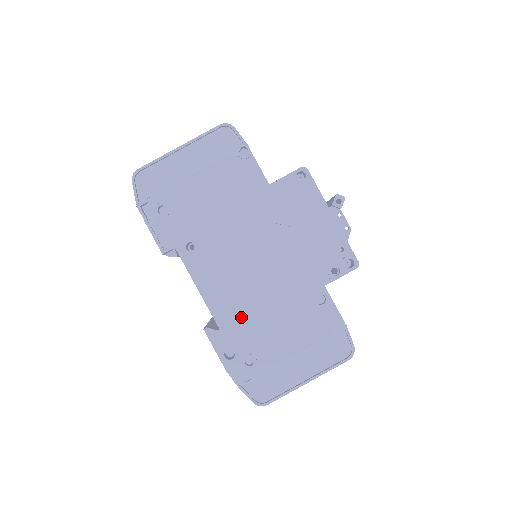
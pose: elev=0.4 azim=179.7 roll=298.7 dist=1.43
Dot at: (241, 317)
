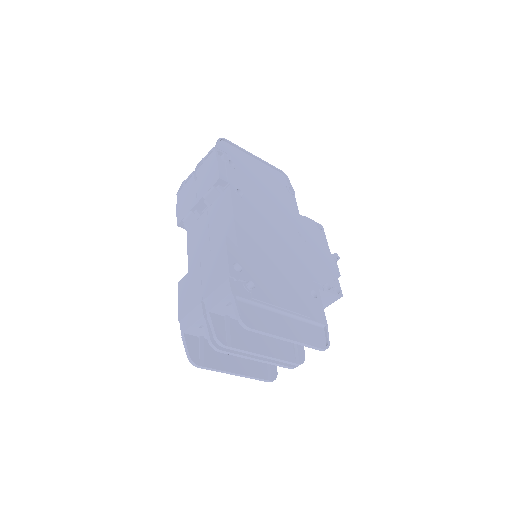
Dot at: (257, 254)
